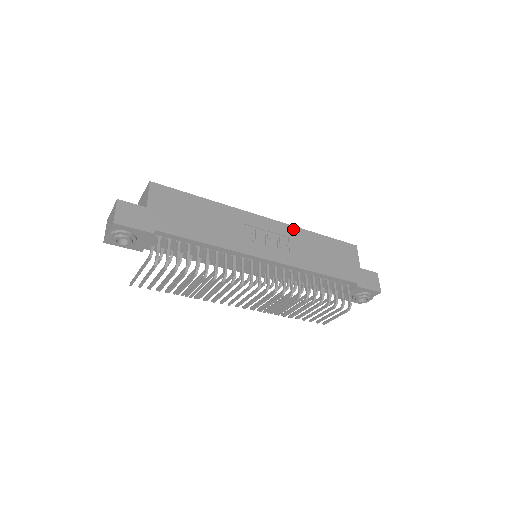
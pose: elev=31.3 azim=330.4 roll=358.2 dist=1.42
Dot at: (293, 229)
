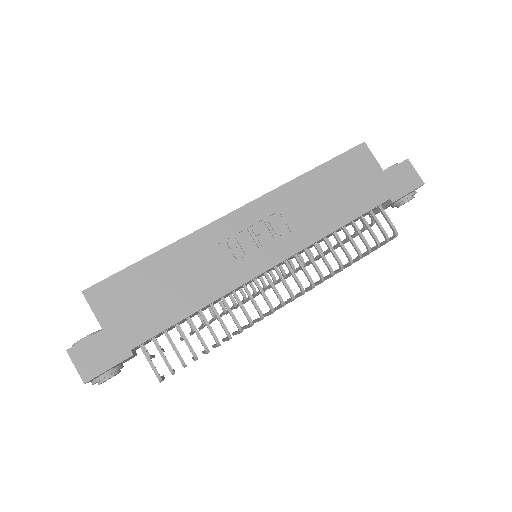
Dot at: (277, 194)
